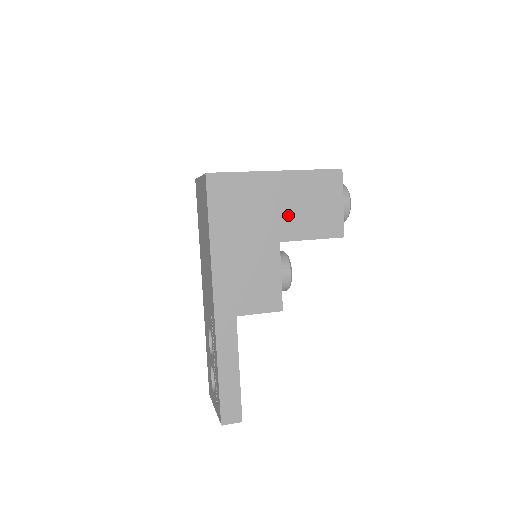
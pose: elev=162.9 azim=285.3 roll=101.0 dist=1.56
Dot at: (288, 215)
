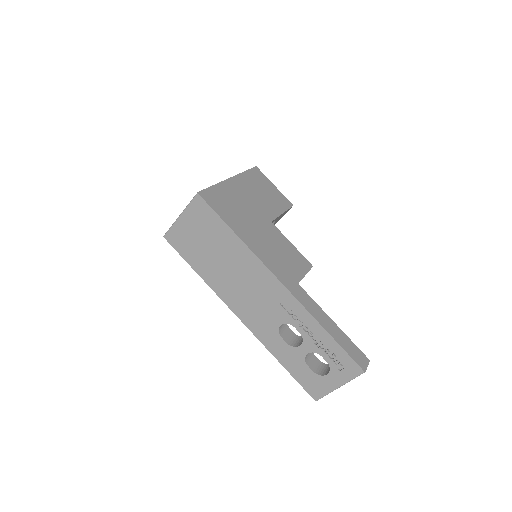
Dot at: (259, 203)
